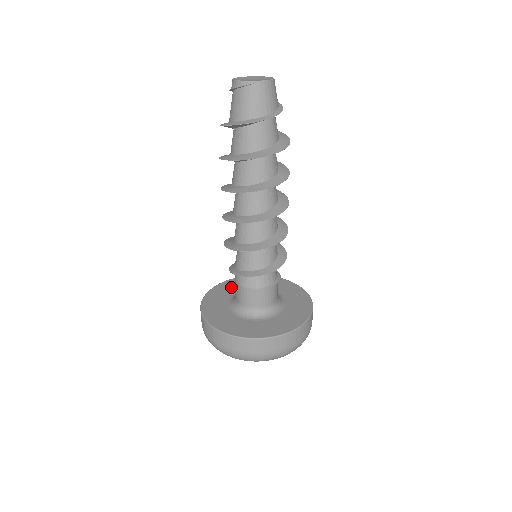
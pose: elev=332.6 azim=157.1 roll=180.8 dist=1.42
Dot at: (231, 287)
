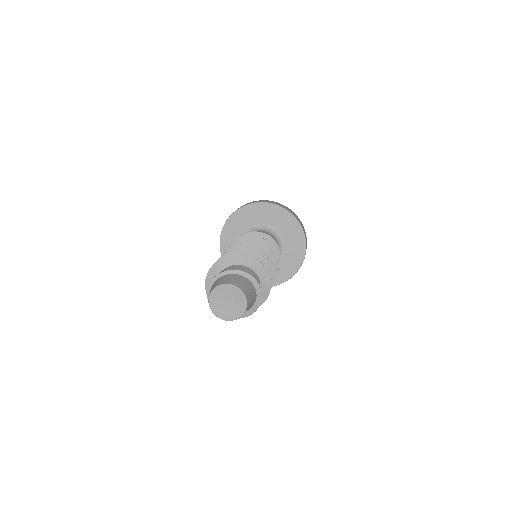
Dot at: occluded
